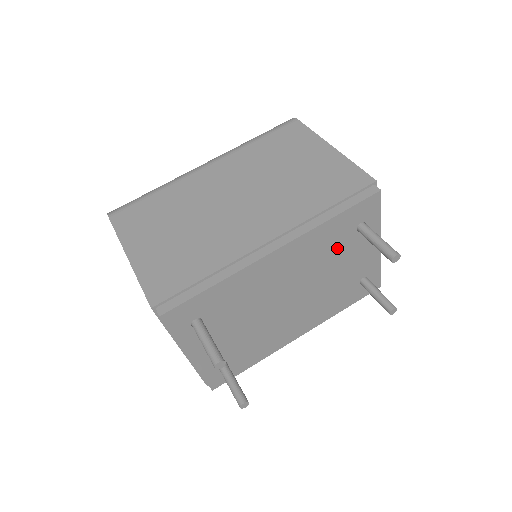
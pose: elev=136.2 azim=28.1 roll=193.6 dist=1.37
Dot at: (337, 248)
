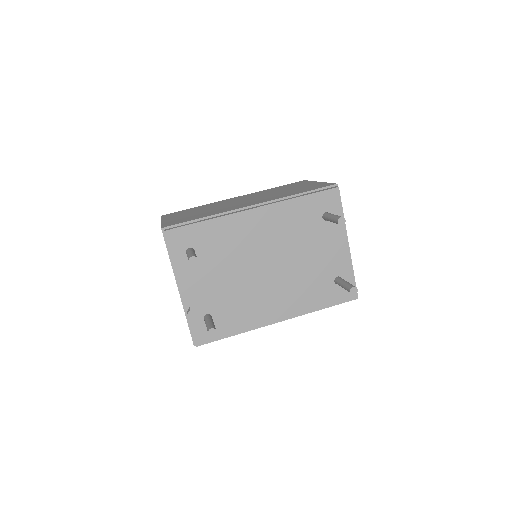
Dot at: (307, 230)
